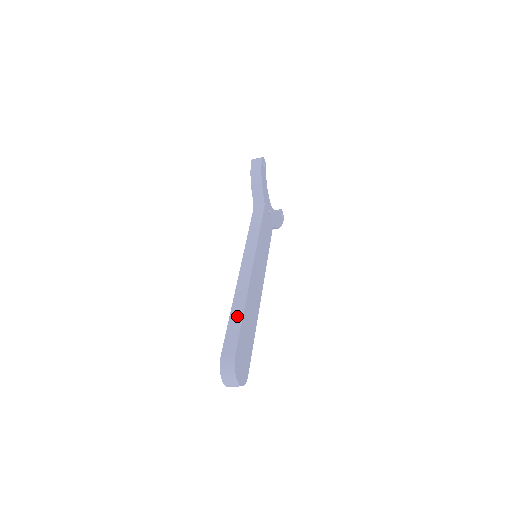
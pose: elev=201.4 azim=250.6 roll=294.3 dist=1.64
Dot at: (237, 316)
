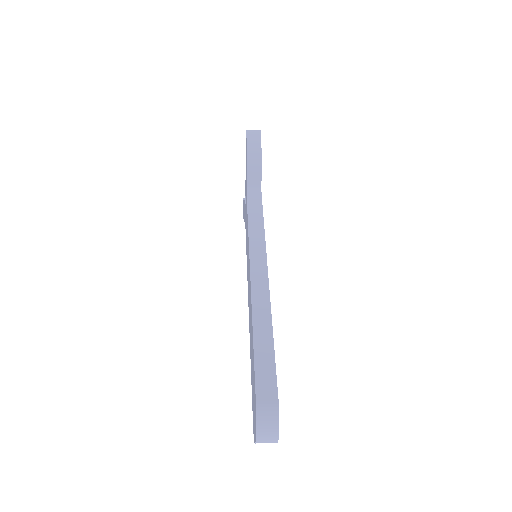
Dot at: (265, 341)
